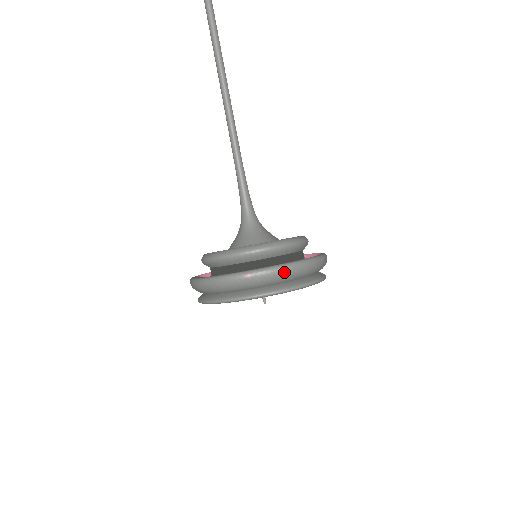
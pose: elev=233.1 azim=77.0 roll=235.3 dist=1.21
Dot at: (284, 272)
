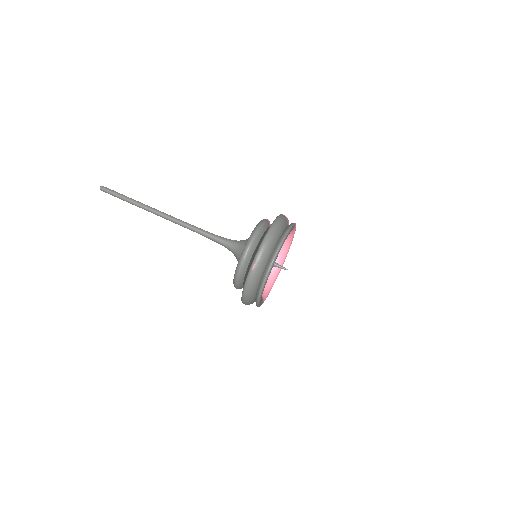
Dot at: (265, 246)
